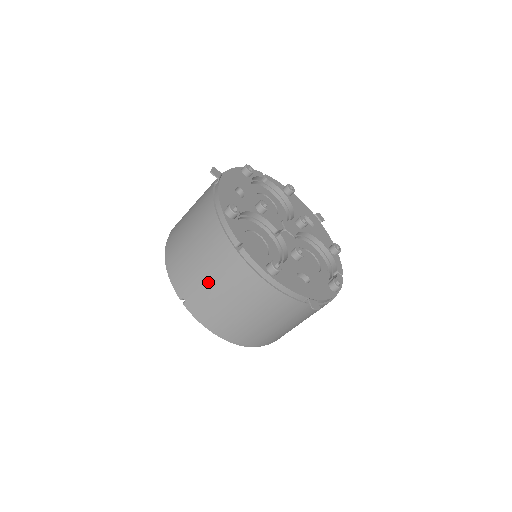
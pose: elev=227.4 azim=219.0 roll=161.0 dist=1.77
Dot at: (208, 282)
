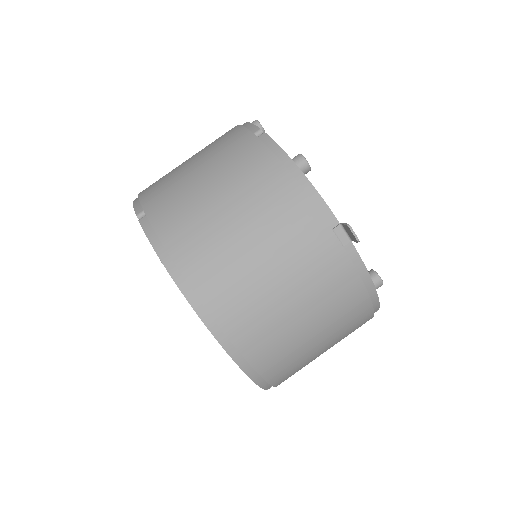
Dot at: (195, 179)
